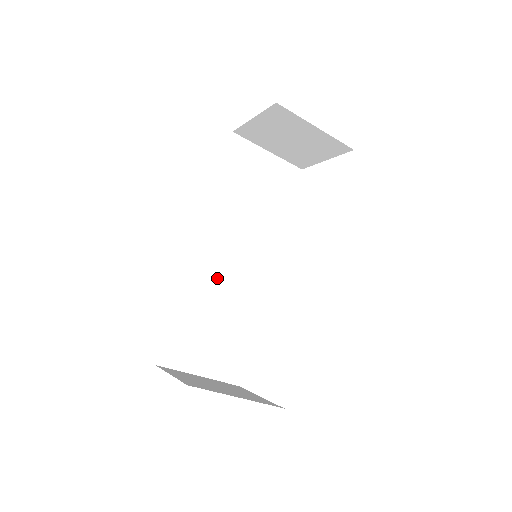
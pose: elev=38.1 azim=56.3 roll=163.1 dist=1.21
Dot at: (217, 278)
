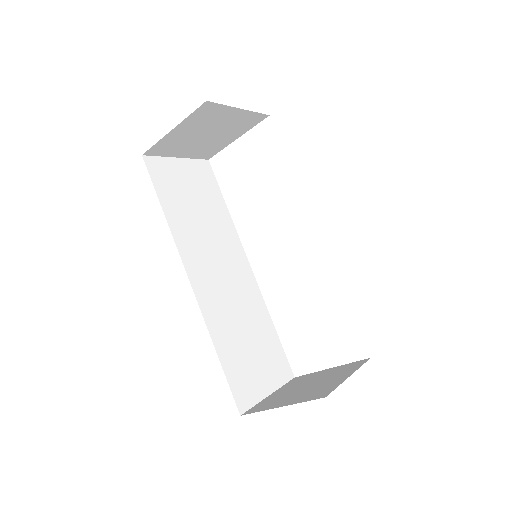
Dot at: (224, 301)
